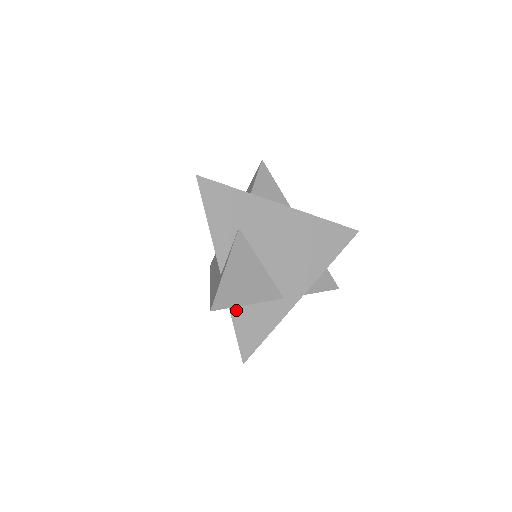
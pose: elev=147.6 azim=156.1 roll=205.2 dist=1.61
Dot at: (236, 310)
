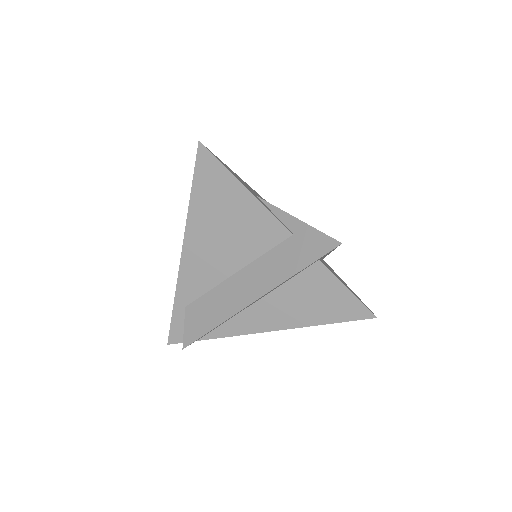
Dot at: (327, 267)
